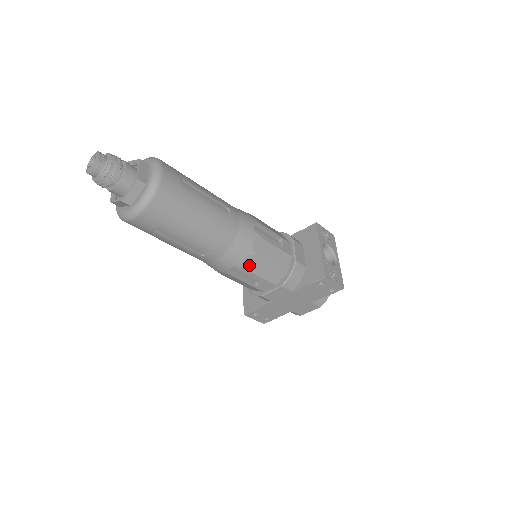
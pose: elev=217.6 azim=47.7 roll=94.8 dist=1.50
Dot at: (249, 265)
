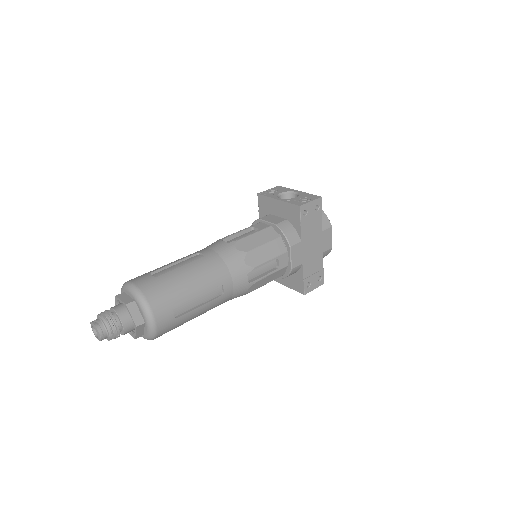
Dot at: (254, 262)
